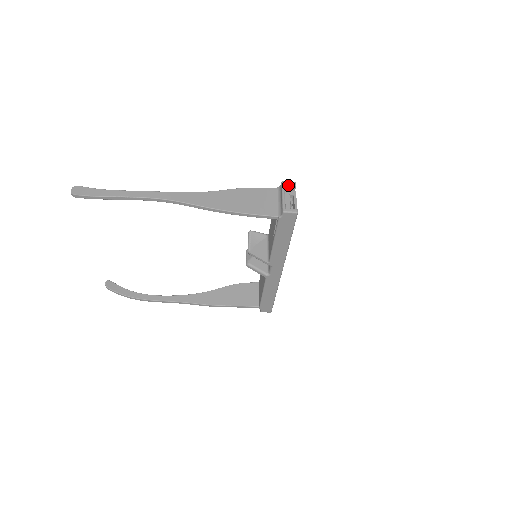
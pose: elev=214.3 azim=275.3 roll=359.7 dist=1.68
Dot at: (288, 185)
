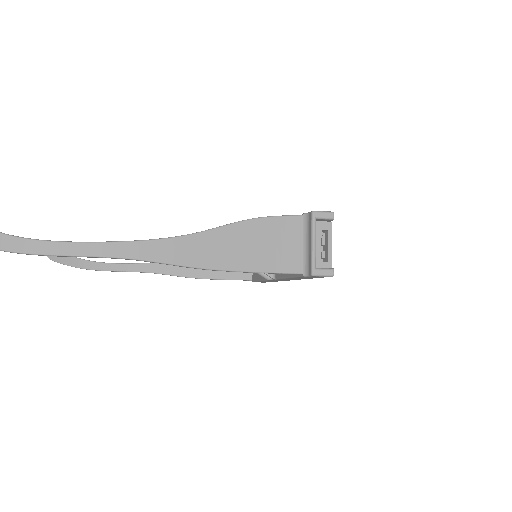
Dot at: (322, 219)
